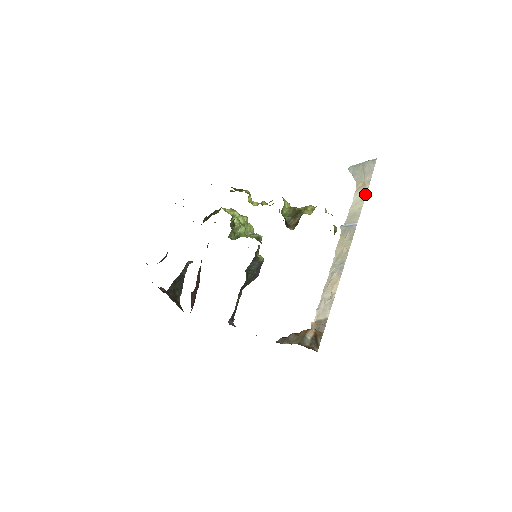
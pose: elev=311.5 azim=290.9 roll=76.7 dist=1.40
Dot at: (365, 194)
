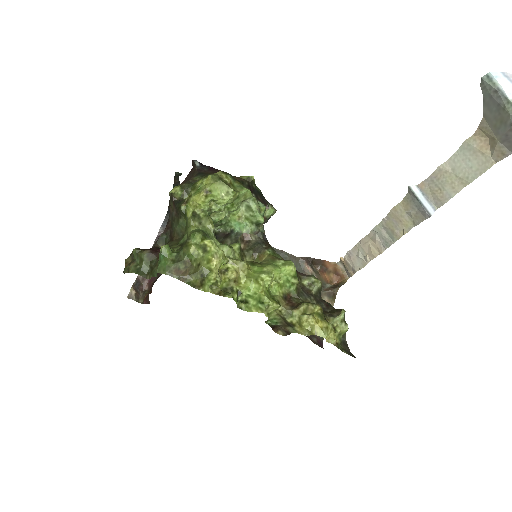
Dot at: (478, 173)
